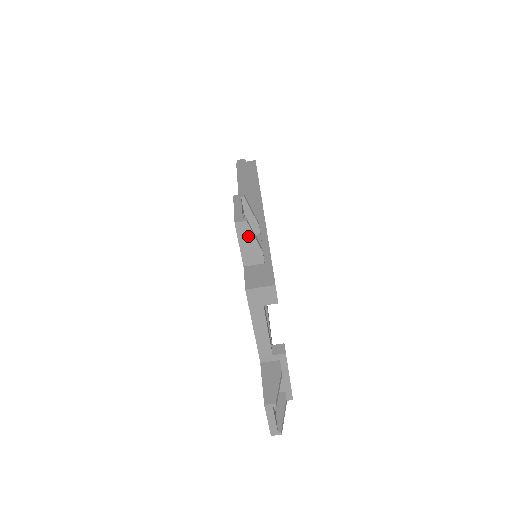
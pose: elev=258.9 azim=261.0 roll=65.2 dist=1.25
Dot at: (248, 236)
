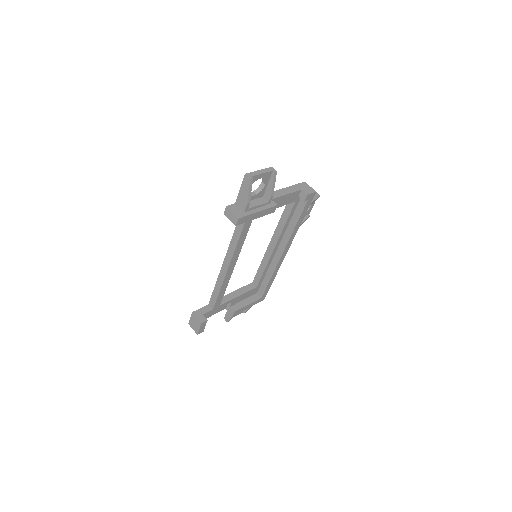
Dot at: (314, 197)
